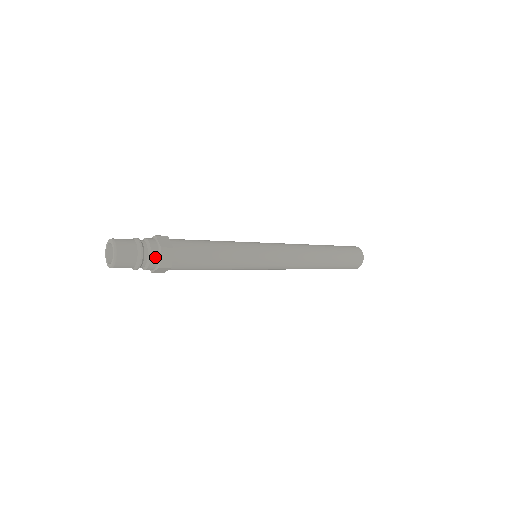
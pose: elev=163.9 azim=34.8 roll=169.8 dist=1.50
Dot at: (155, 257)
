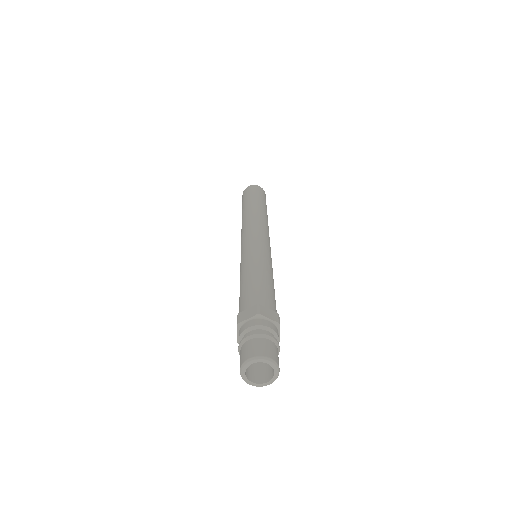
Dot at: (278, 337)
